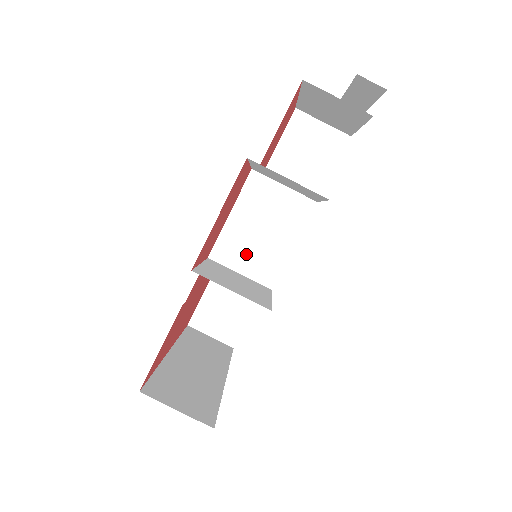
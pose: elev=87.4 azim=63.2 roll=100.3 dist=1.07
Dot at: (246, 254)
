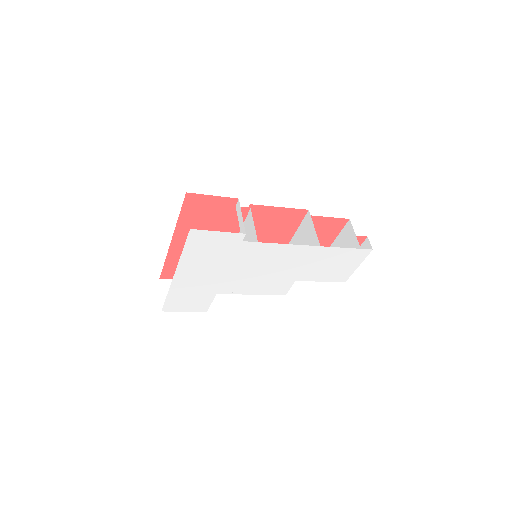
Dot at: occluded
